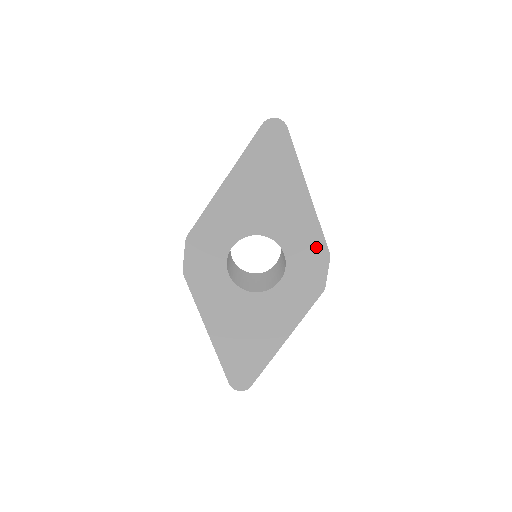
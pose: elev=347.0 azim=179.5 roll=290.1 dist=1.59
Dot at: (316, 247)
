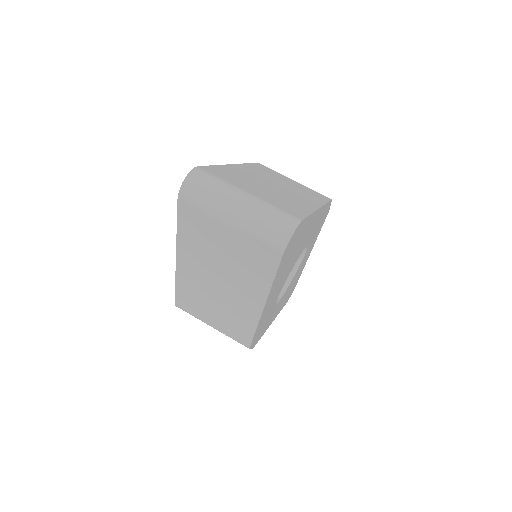
Dot at: (324, 212)
